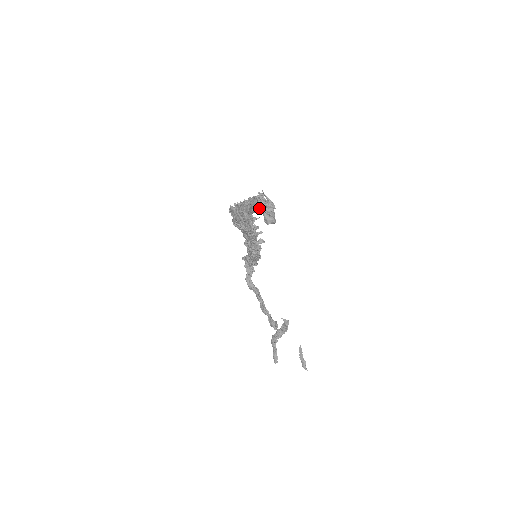
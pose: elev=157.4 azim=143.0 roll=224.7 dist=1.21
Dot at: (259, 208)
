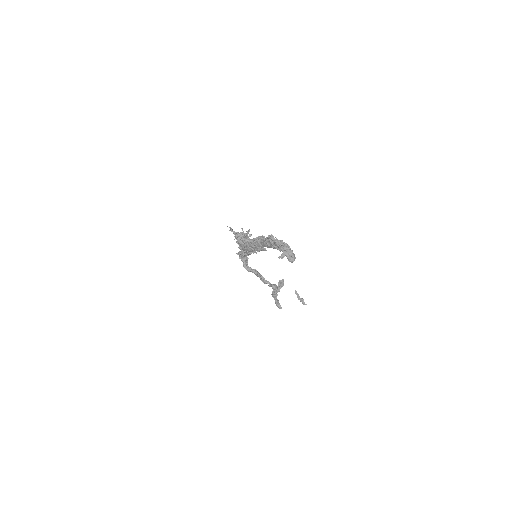
Dot at: (283, 255)
